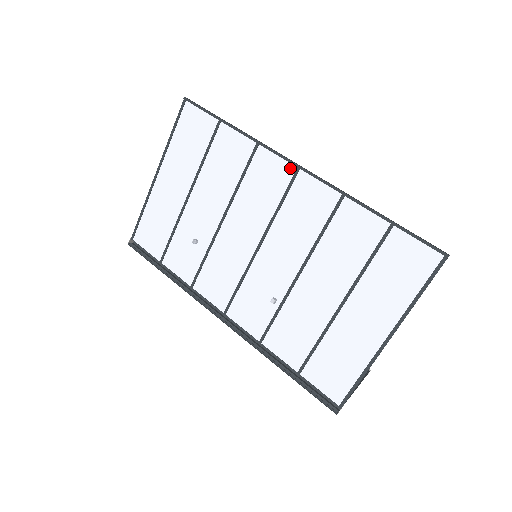
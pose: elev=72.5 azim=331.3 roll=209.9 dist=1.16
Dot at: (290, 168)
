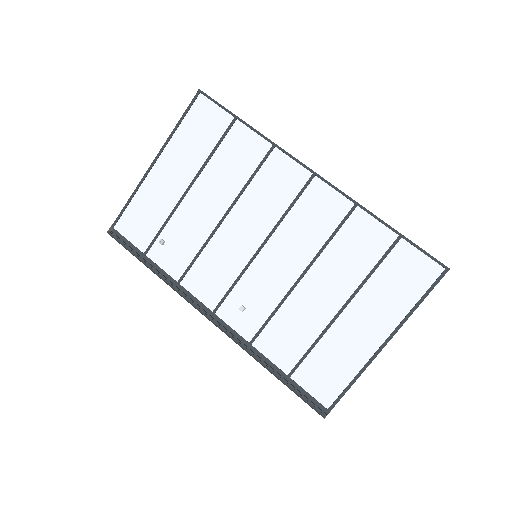
Dot at: (305, 173)
